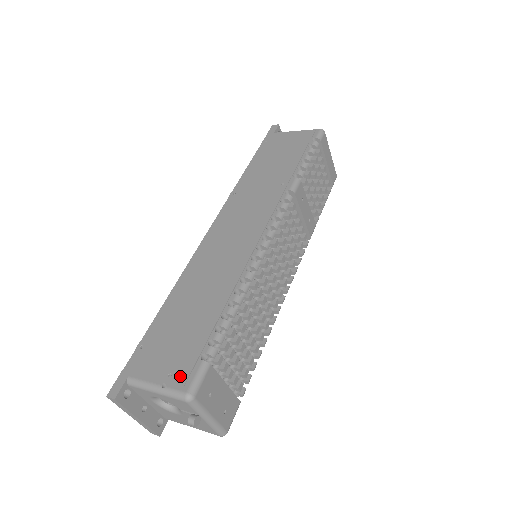
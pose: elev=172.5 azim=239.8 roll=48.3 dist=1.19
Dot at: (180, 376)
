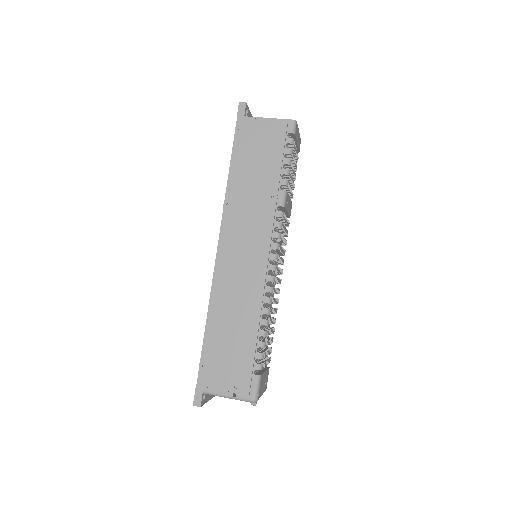
Dot at: (244, 388)
